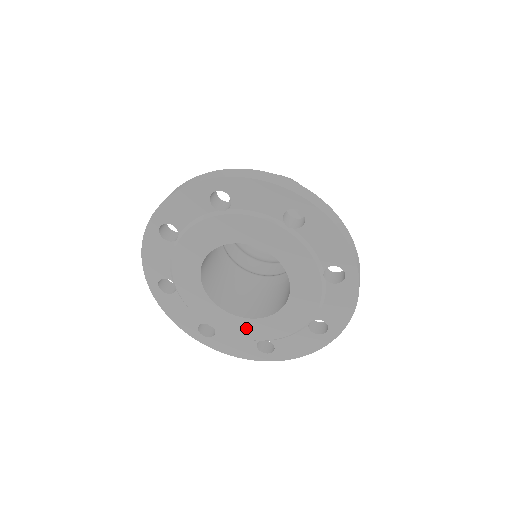
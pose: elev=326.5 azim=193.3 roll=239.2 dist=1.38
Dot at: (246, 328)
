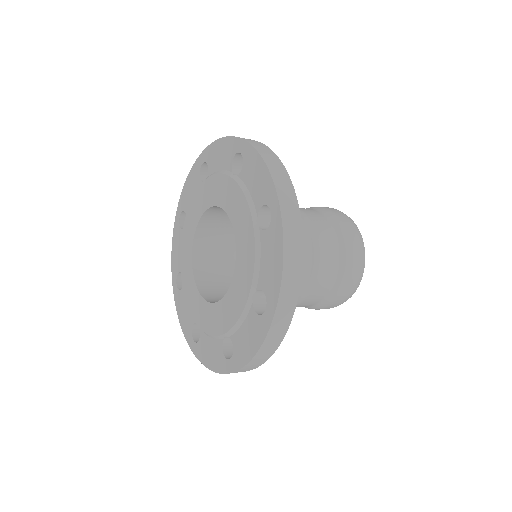
Dot at: (235, 298)
